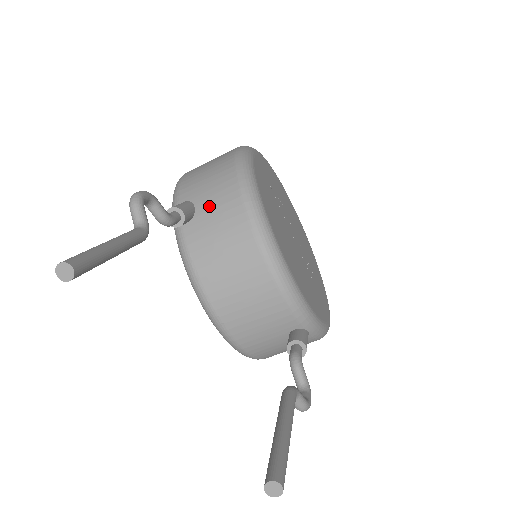
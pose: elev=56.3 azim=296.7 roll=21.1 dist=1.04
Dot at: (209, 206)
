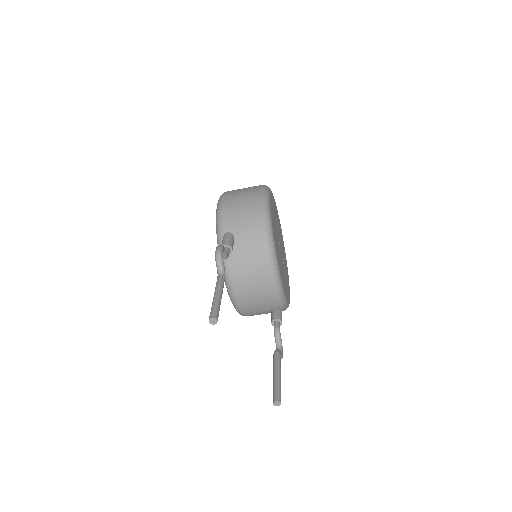
Dot at: (244, 241)
